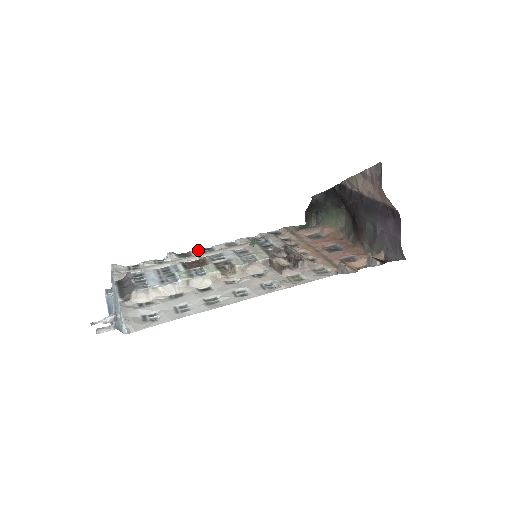
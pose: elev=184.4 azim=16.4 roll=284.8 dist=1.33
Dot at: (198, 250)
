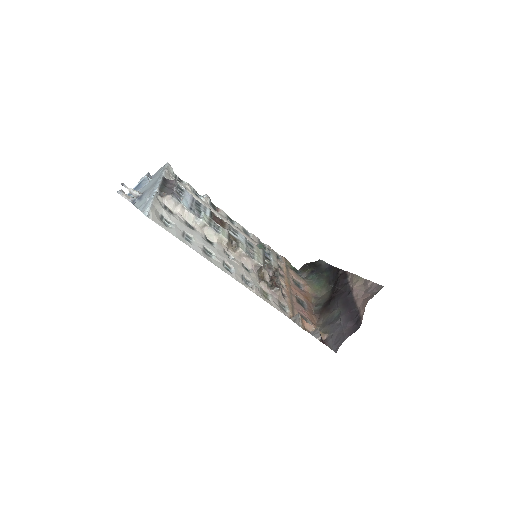
Dot at: (225, 213)
